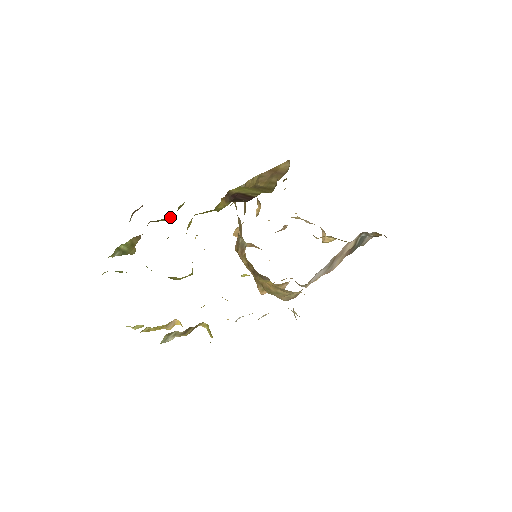
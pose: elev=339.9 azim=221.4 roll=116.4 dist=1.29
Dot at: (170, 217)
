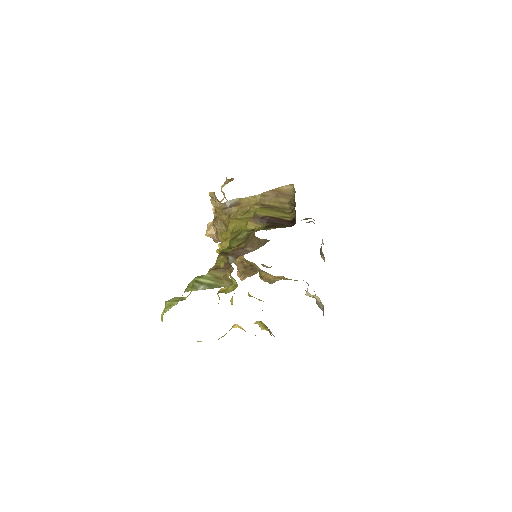
Dot at: (230, 246)
